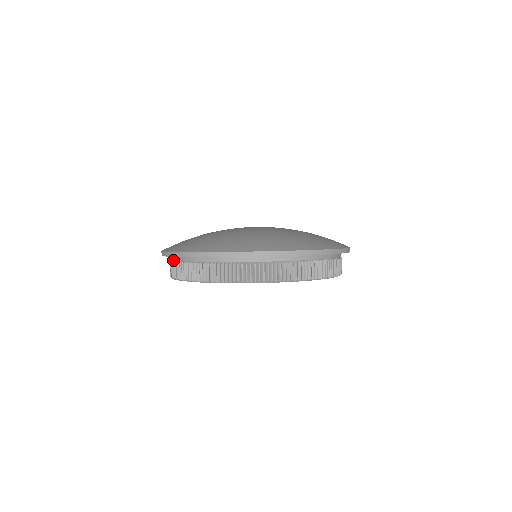
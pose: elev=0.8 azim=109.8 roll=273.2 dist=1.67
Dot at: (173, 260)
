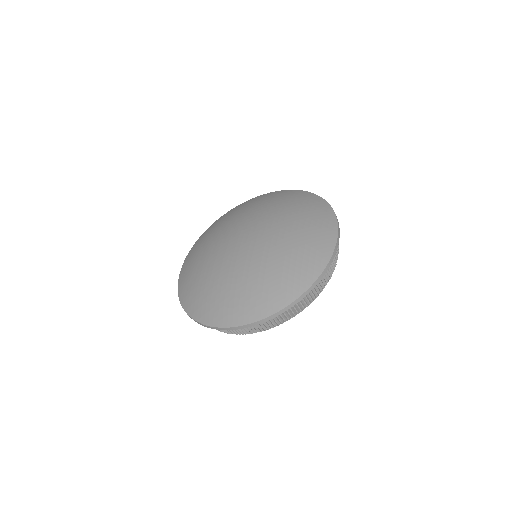
Dot at: occluded
